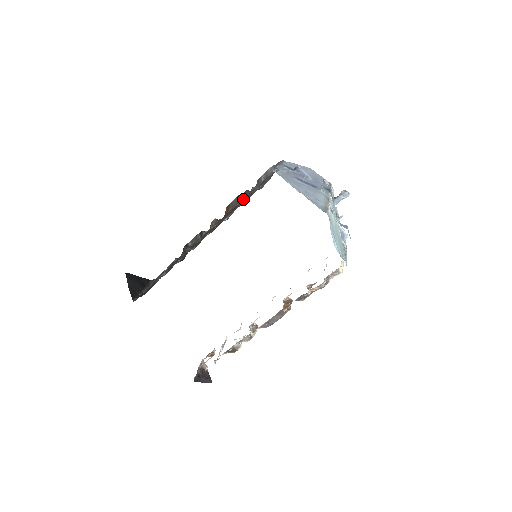
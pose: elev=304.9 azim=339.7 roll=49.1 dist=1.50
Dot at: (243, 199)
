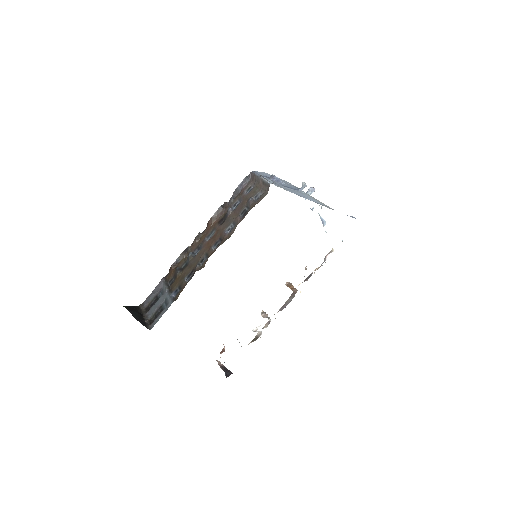
Dot at: (231, 211)
